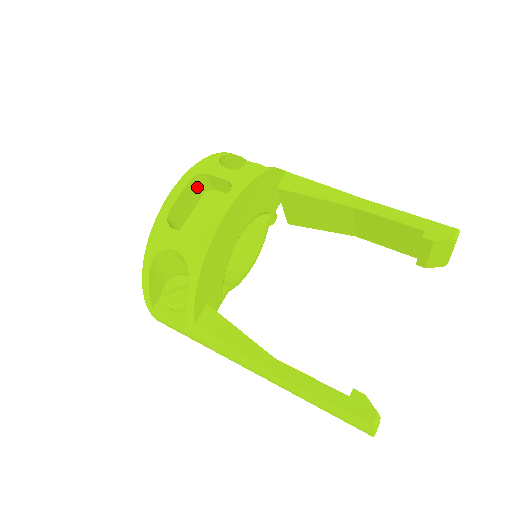
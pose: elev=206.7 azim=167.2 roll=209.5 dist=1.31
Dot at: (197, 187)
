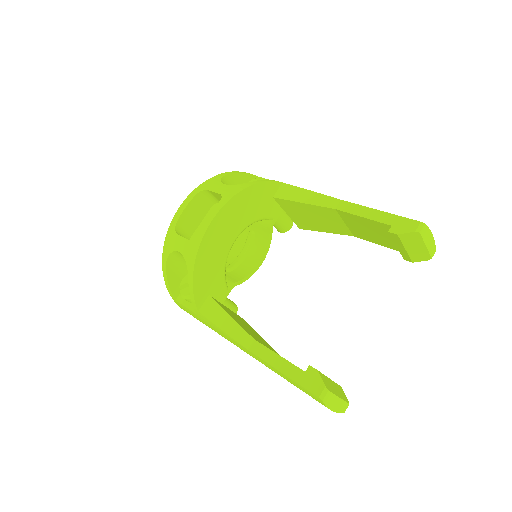
Dot at: (203, 201)
